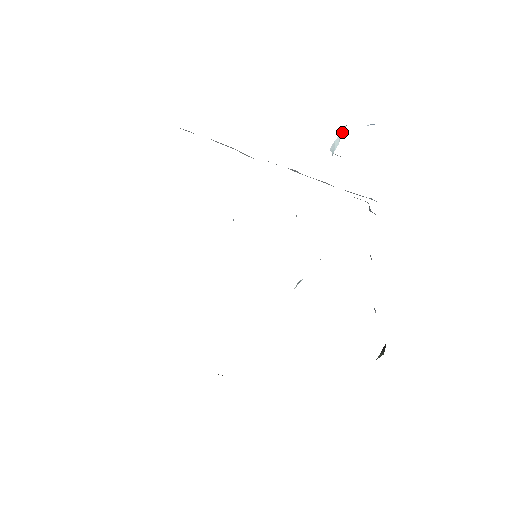
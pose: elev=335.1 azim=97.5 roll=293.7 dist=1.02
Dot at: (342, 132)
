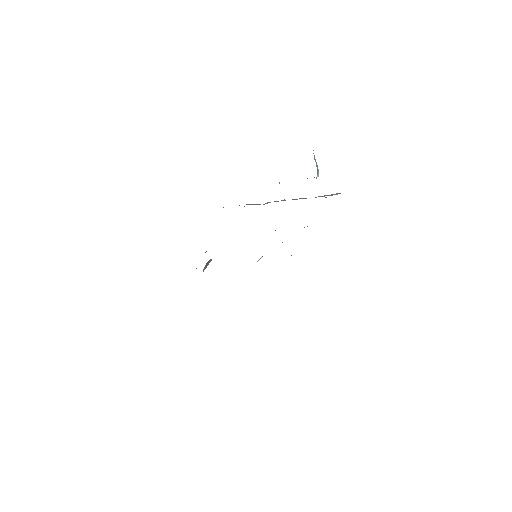
Dot at: occluded
